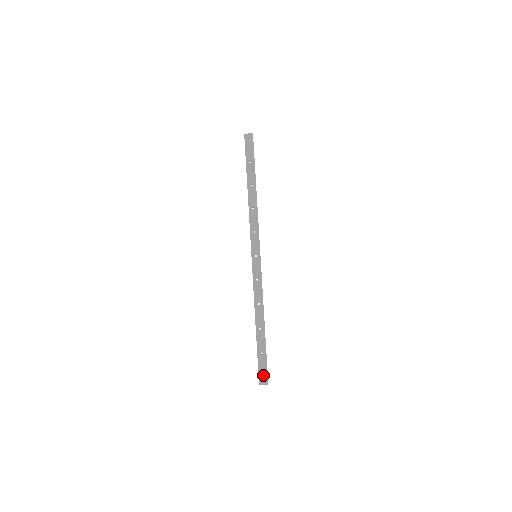
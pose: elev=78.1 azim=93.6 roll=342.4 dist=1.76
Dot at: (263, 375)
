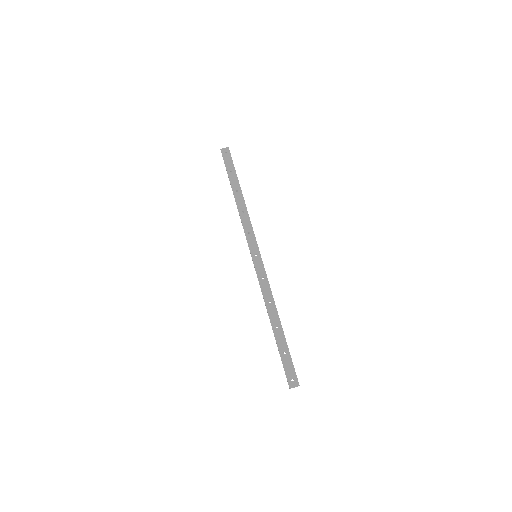
Dot at: (291, 376)
